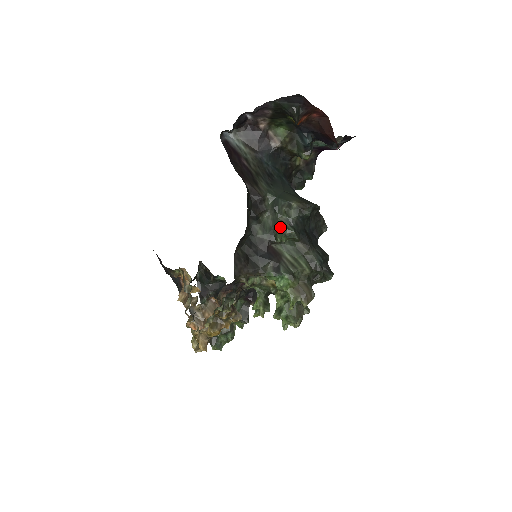
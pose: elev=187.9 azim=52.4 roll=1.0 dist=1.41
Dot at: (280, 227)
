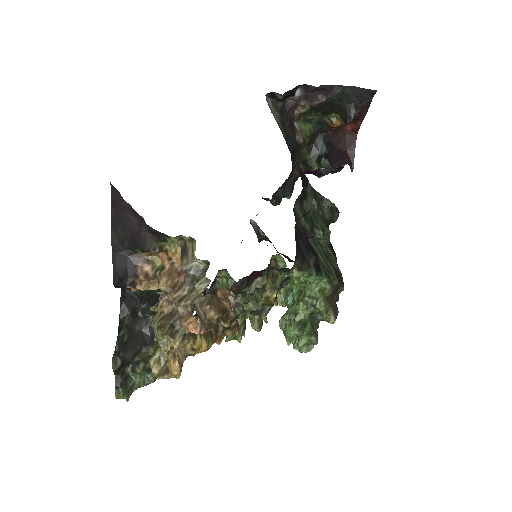
Dot at: (320, 221)
